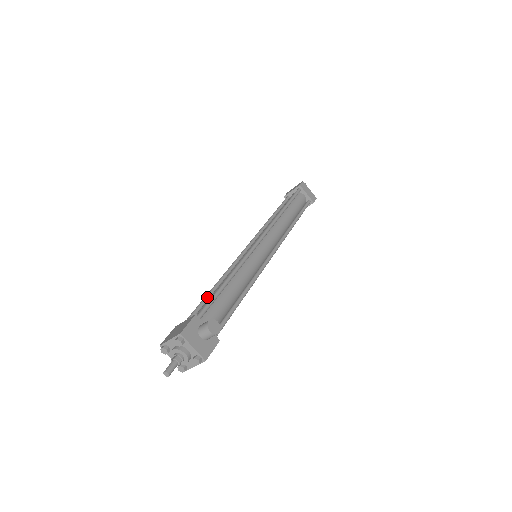
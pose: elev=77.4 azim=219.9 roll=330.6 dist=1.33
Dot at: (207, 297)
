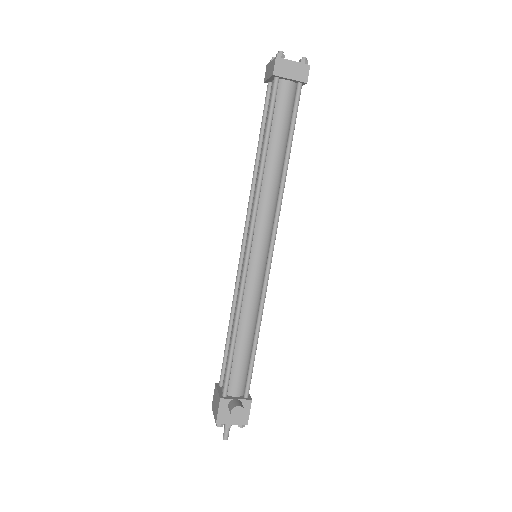
Dot at: (227, 343)
